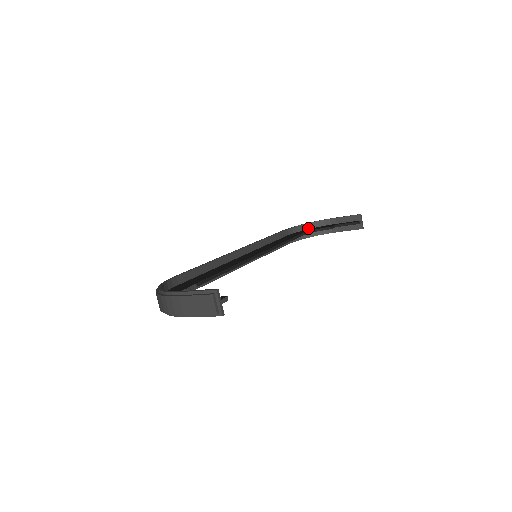
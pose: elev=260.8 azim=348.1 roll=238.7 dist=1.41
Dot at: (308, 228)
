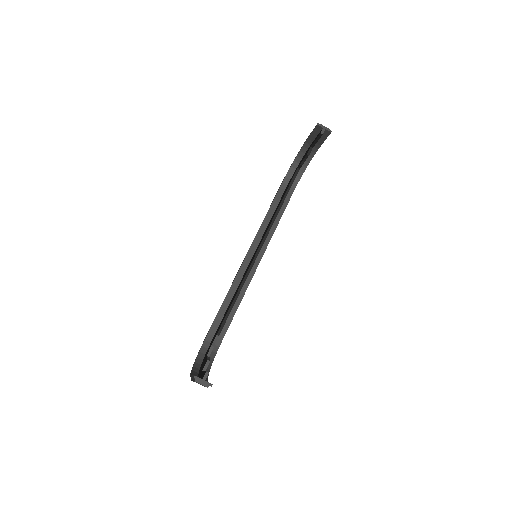
Dot at: (298, 163)
